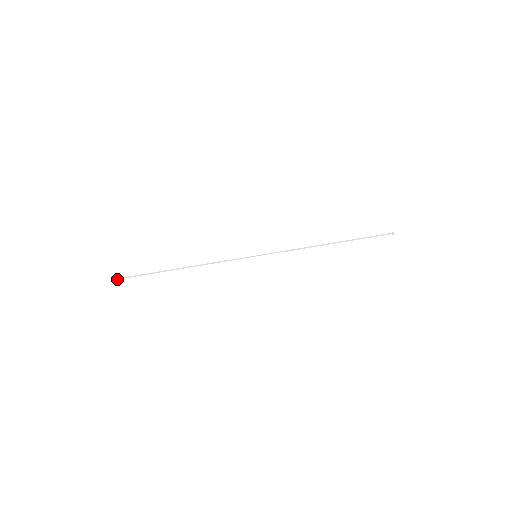
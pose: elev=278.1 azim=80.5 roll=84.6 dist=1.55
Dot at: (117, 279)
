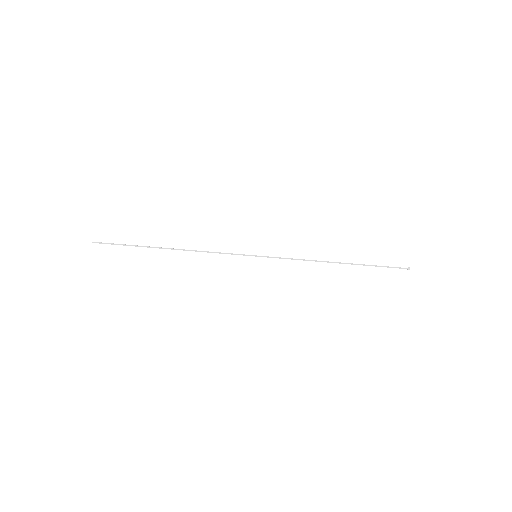
Dot at: occluded
